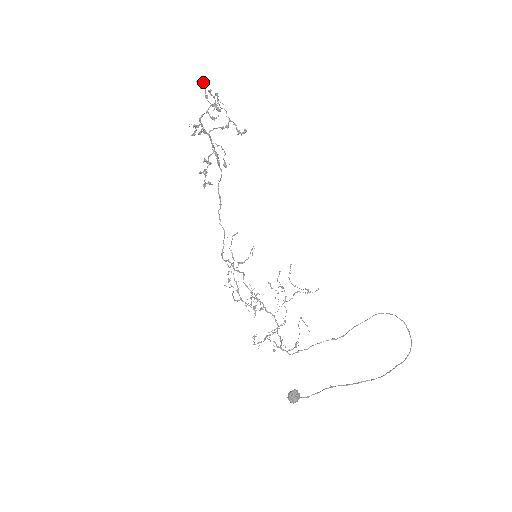
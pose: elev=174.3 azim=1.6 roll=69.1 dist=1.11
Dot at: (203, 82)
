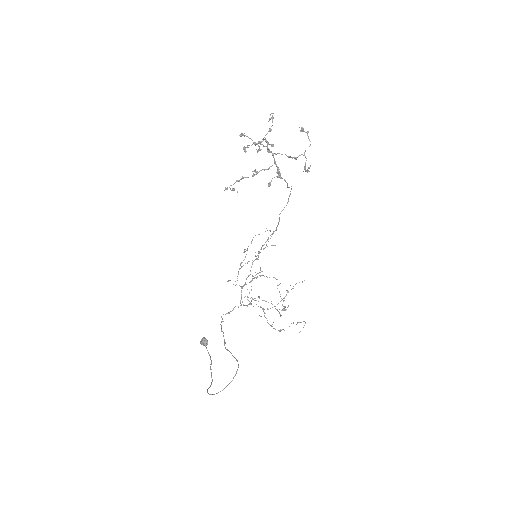
Dot at: occluded
